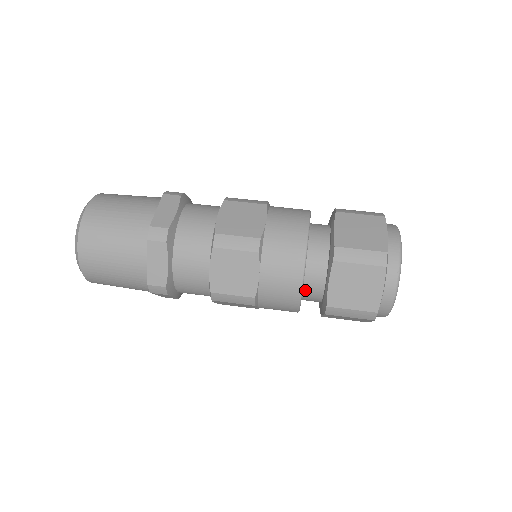
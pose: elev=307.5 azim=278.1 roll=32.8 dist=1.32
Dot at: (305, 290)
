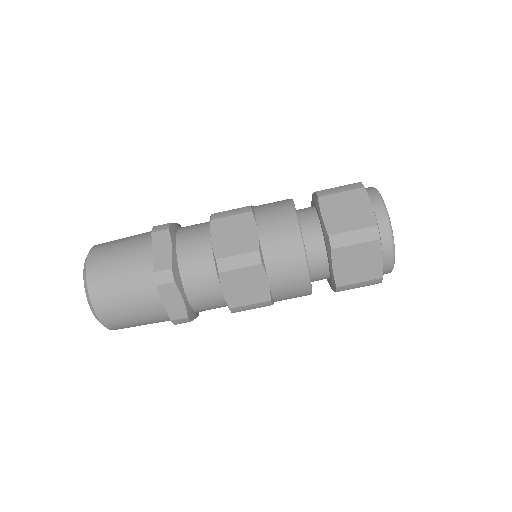
Dot at: (312, 277)
